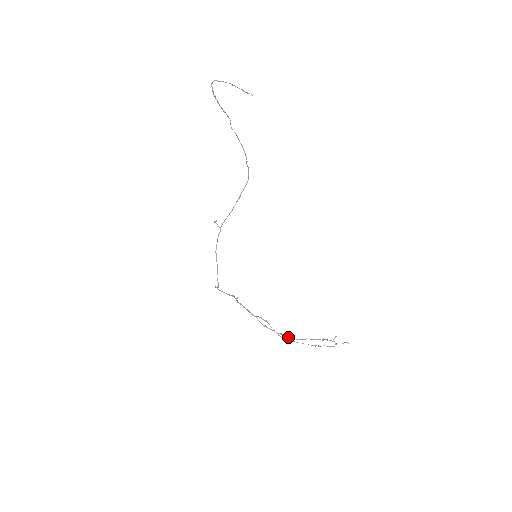
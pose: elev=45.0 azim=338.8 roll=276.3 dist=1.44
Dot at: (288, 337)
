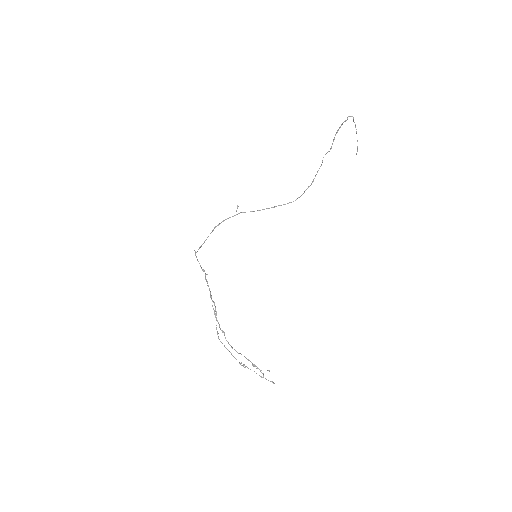
Dot at: occluded
